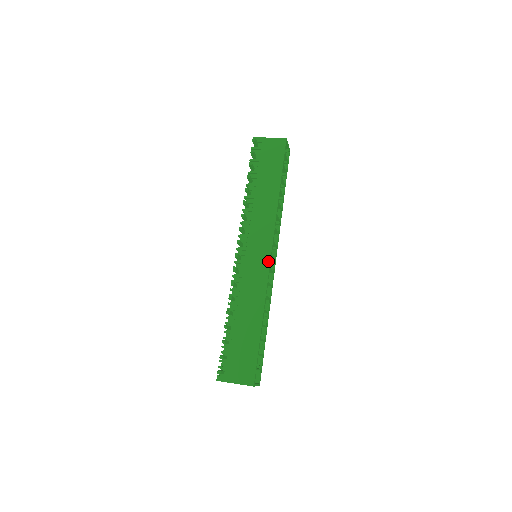
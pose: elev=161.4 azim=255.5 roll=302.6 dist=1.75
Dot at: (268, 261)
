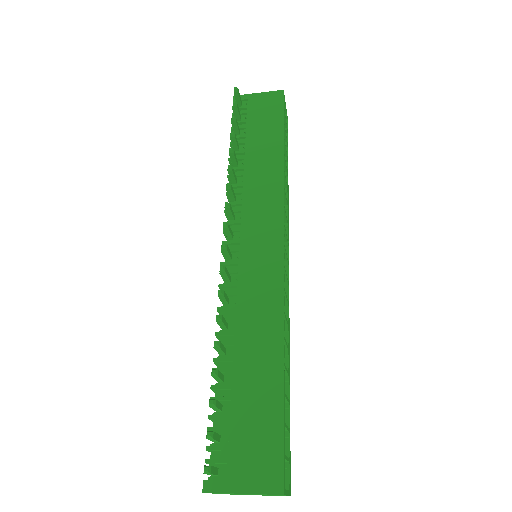
Dot at: (280, 254)
